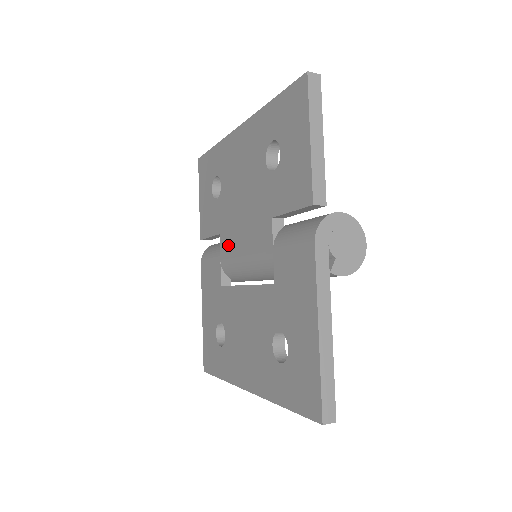
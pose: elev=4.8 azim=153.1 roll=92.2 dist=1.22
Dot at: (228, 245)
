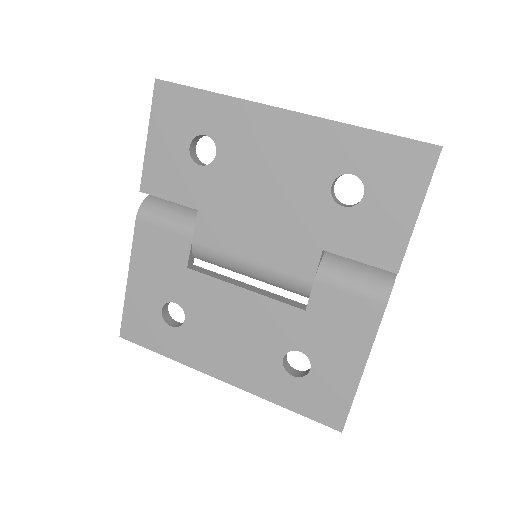
Dot at: (217, 233)
